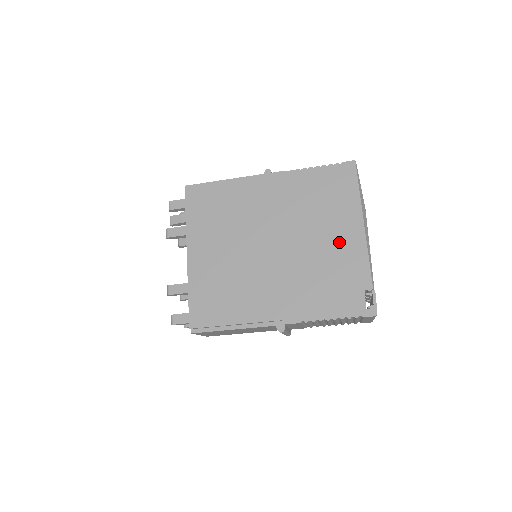
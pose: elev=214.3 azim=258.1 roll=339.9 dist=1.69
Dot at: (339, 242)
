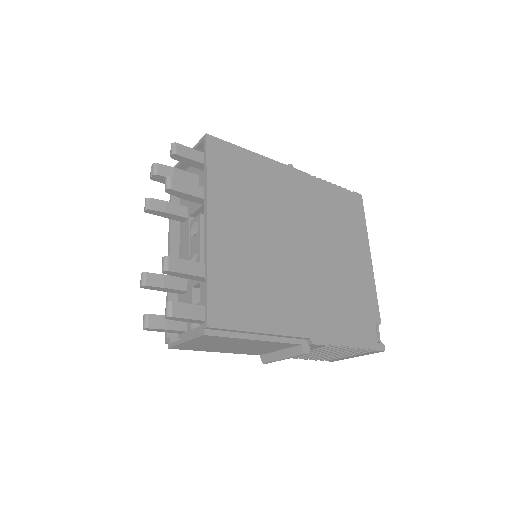
Dot at: (355, 267)
